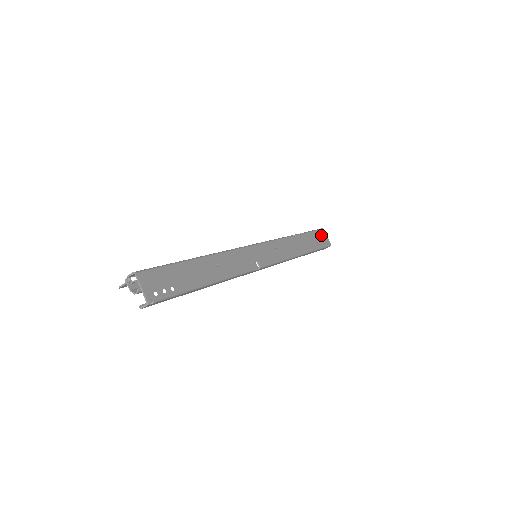
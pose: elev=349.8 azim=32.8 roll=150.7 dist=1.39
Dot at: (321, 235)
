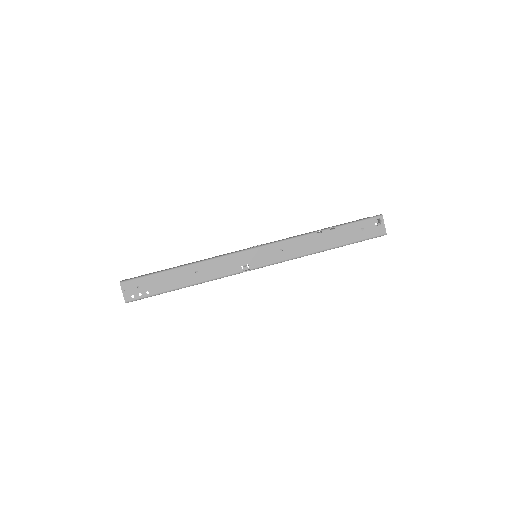
Dot at: (372, 224)
